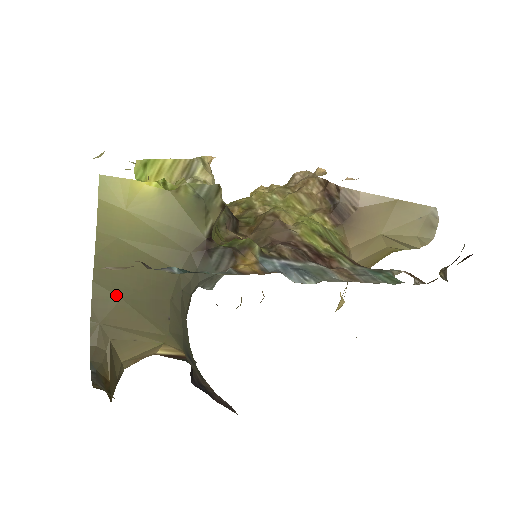
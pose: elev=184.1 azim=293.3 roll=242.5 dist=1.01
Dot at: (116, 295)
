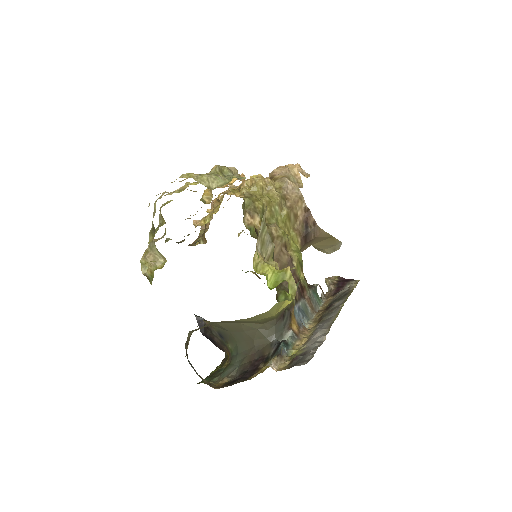
Dot at: (215, 322)
